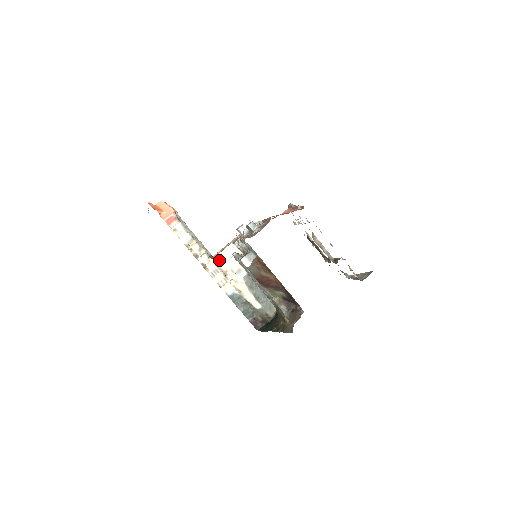
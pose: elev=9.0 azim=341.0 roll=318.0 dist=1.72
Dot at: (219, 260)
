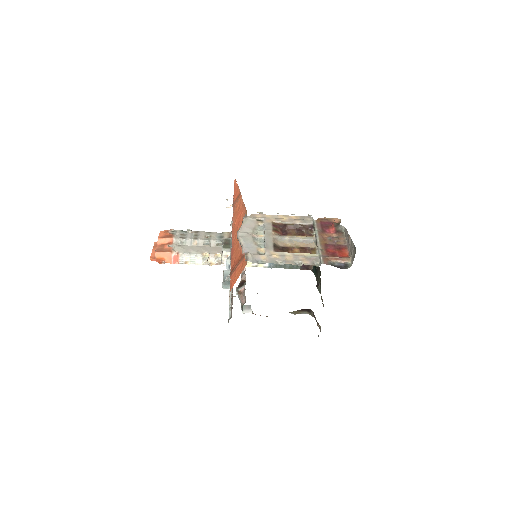
Dot at: occluded
